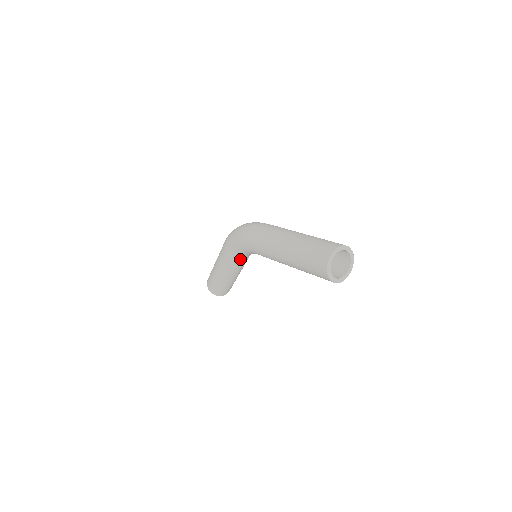
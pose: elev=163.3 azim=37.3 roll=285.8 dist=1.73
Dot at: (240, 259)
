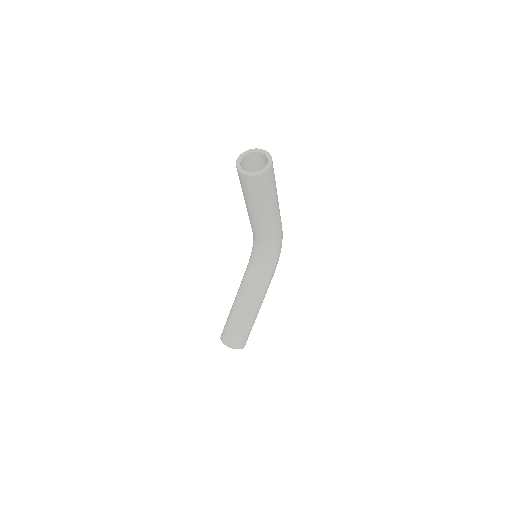
Dot at: (250, 266)
